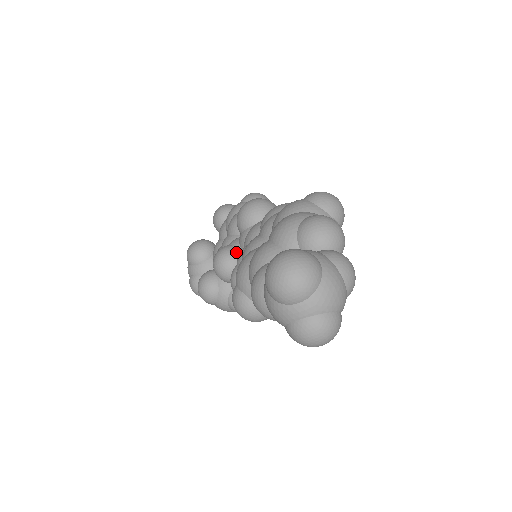
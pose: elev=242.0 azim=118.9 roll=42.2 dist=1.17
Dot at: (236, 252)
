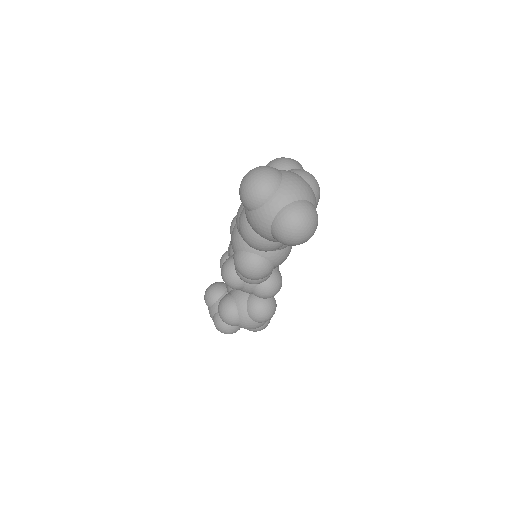
Dot at: occluded
